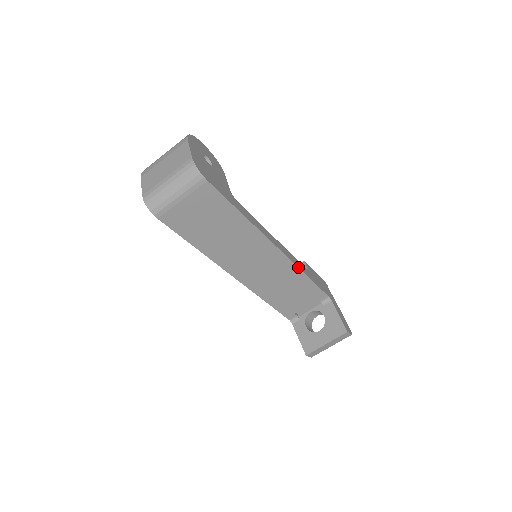
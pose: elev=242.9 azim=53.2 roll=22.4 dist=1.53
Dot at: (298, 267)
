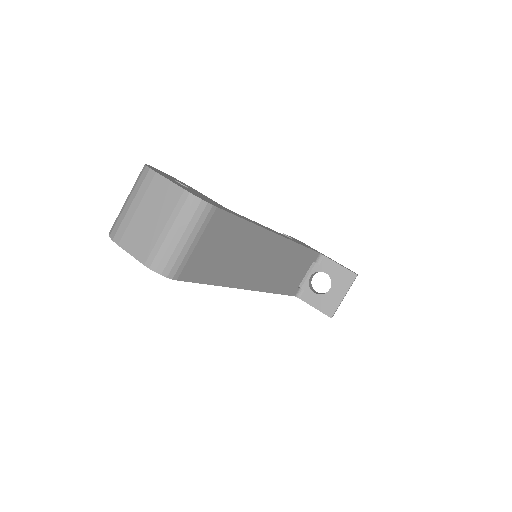
Dot at: (297, 243)
